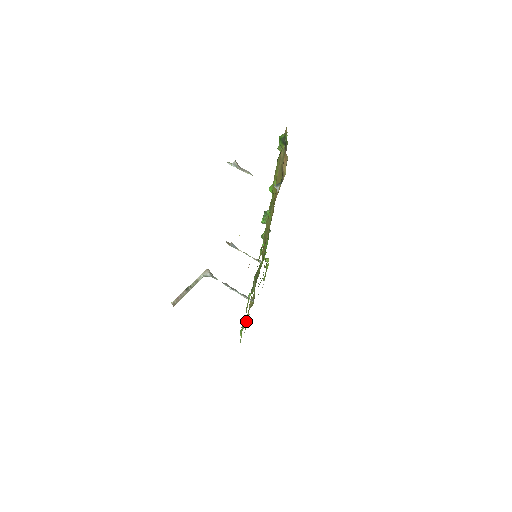
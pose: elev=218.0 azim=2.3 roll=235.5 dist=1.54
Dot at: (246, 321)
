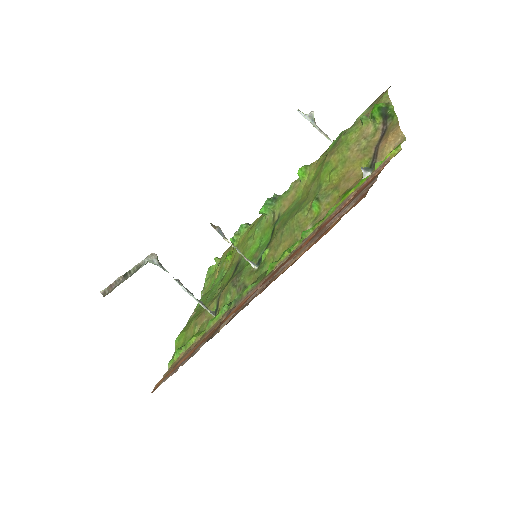
Dot at: (180, 337)
